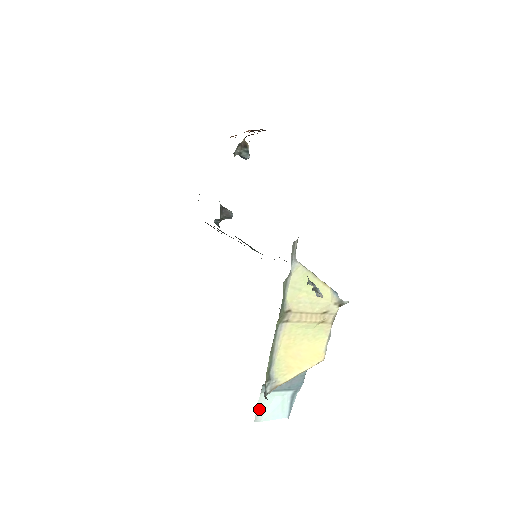
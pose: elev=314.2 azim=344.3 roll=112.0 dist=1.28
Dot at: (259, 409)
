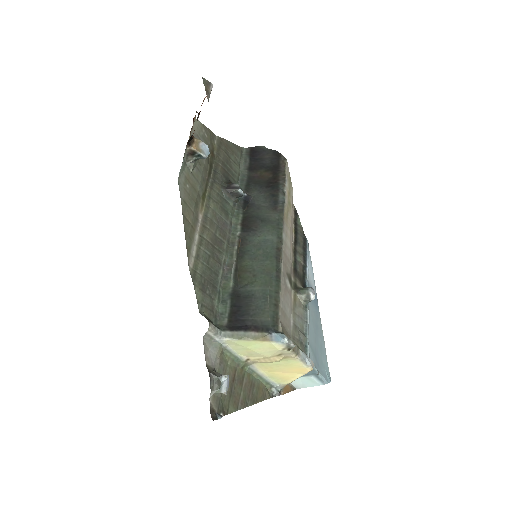
Dot at: (294, 384)
